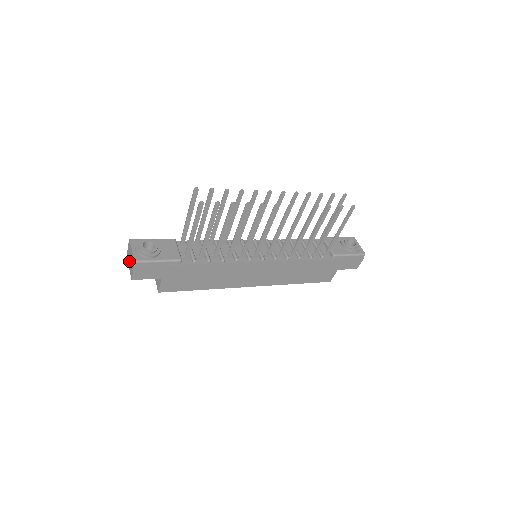
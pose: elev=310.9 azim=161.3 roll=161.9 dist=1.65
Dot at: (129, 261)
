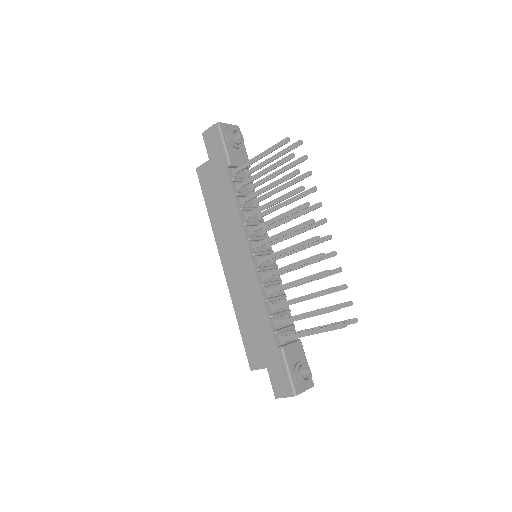
Dot at: occluded
